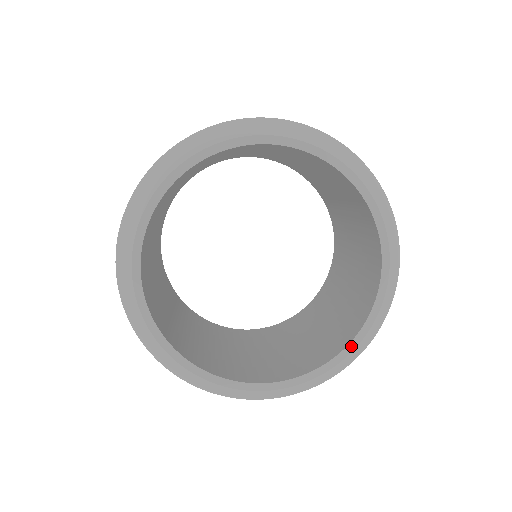
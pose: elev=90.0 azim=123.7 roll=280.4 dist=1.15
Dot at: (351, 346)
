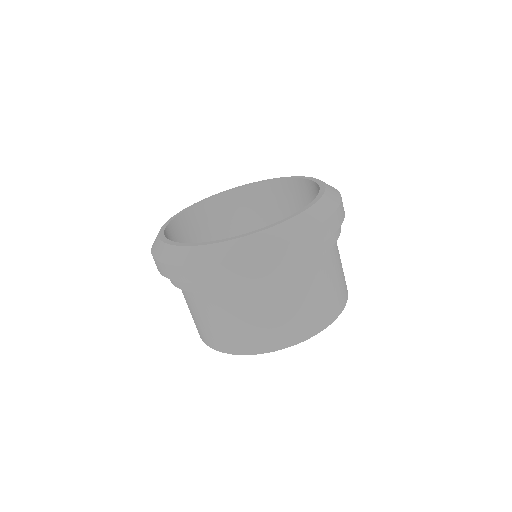
Dot at: (322, 190)
